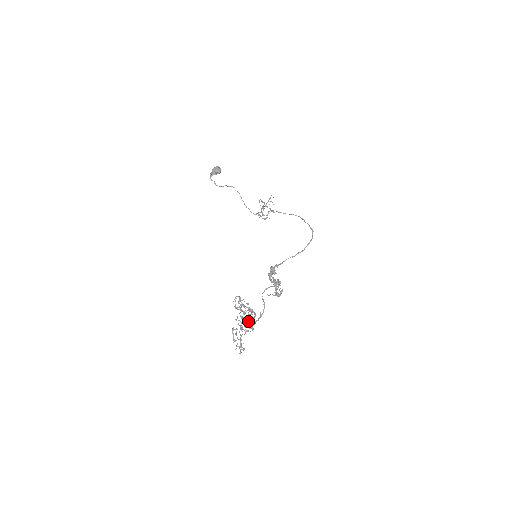
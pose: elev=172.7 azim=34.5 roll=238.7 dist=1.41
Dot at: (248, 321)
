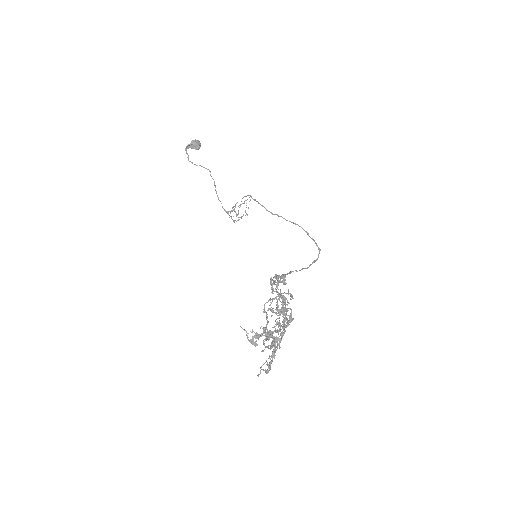
Dot at: occluded
